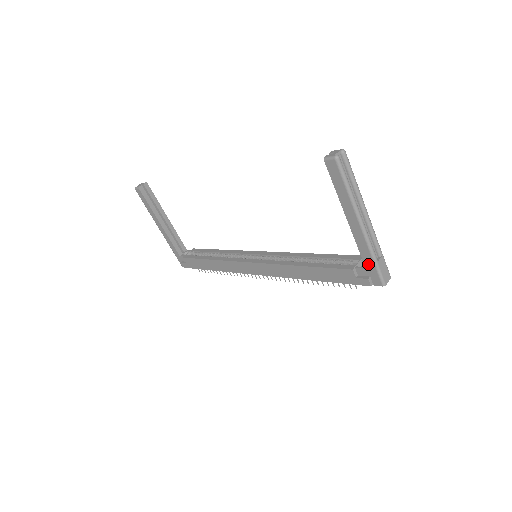
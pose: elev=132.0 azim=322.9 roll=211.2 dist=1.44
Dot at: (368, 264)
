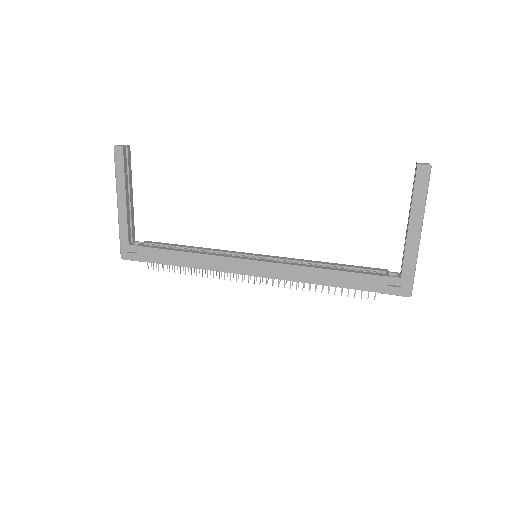
Dot at: (406, 273)
